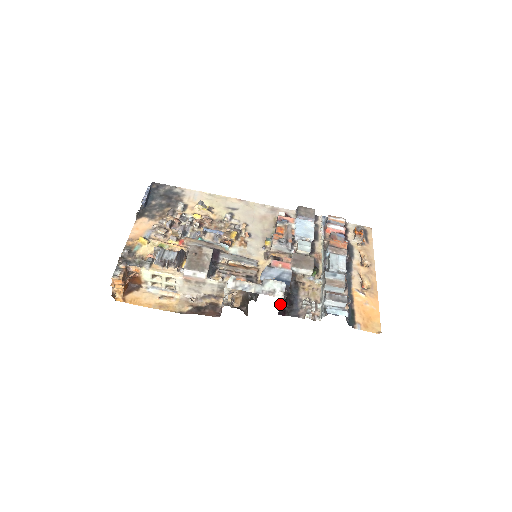
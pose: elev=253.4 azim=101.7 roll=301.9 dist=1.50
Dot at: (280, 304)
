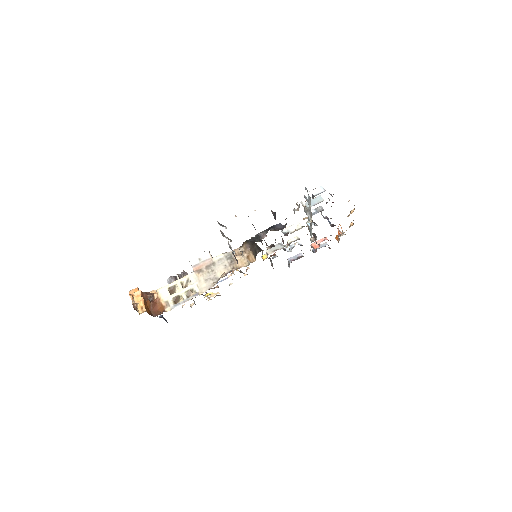
Dot at: occluded
